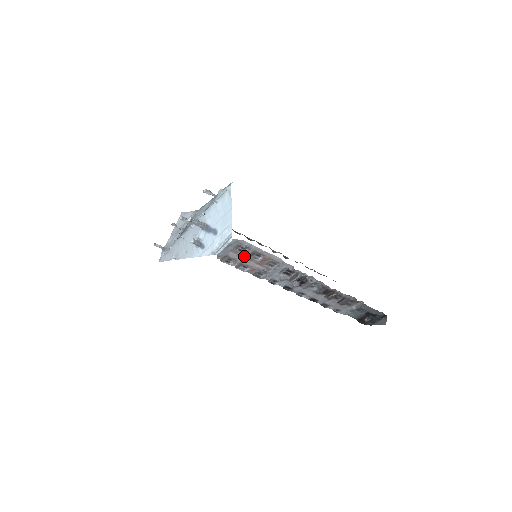
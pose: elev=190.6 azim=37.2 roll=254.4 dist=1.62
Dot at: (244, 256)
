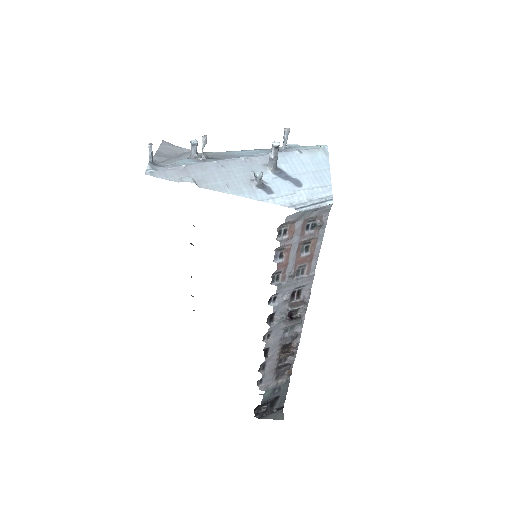
Dot at: (302, 238)
